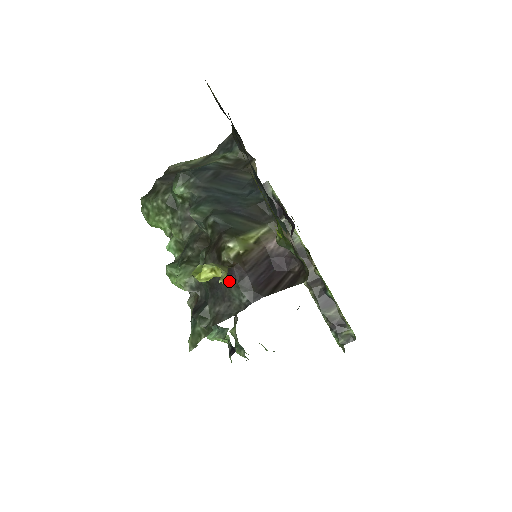
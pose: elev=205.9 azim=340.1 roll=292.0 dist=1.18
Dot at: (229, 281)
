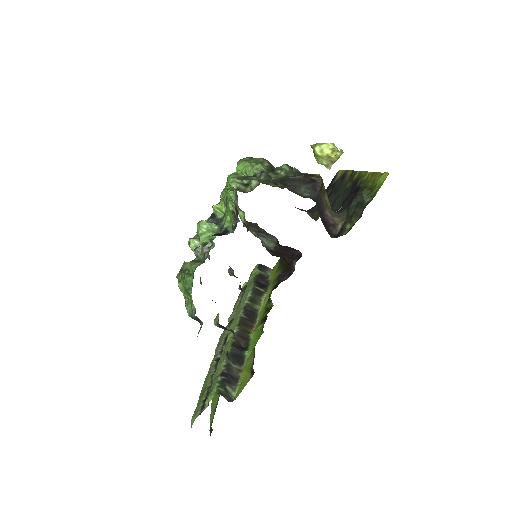
Dot at: (306, 183)
